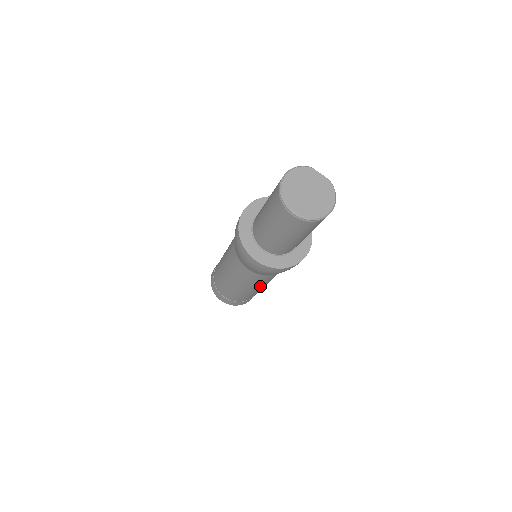
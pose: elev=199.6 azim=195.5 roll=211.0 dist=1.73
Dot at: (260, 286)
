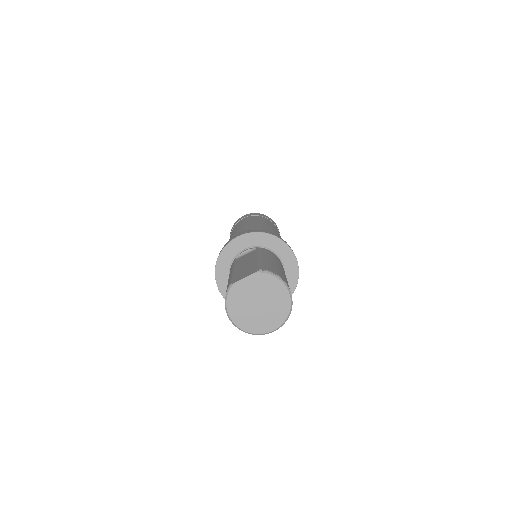
Dot at: occluded
